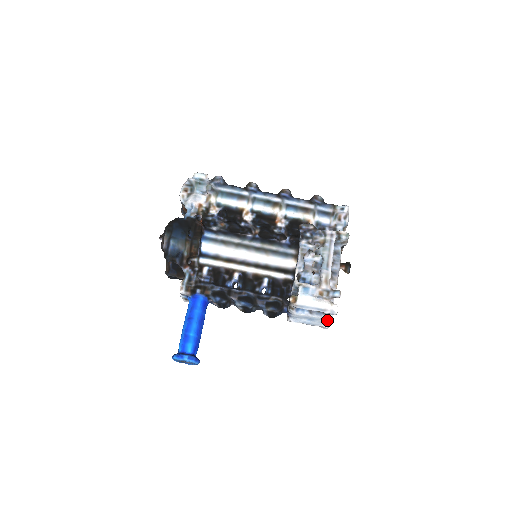
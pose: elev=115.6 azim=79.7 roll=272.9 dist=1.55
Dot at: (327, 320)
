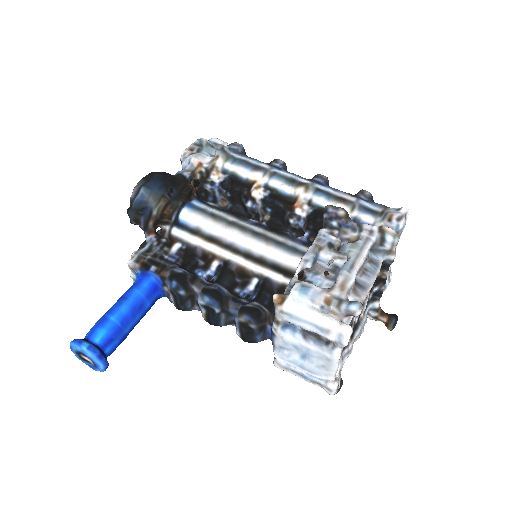
Dot at: (331, 361)
